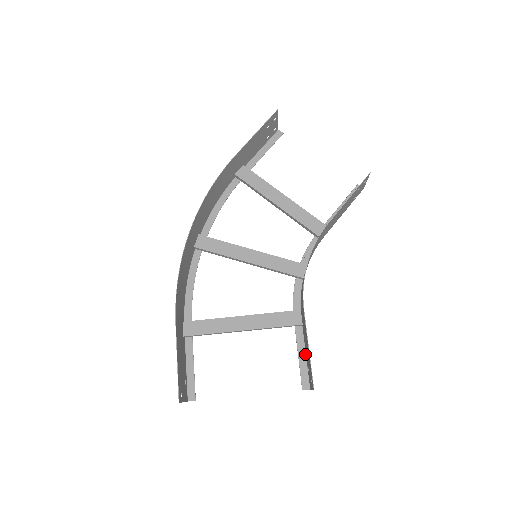
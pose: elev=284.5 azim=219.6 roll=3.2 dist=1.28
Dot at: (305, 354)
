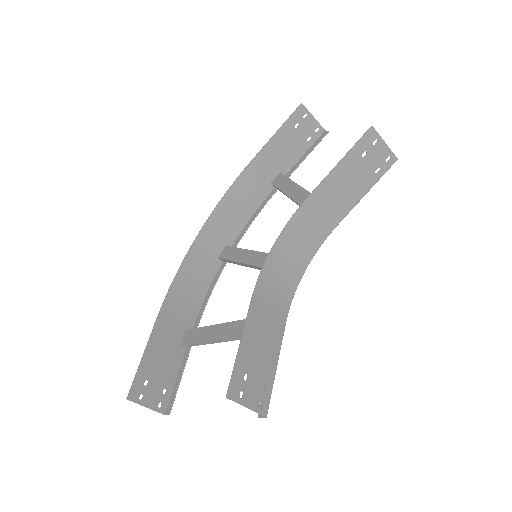
Dot at: (275, 370)
